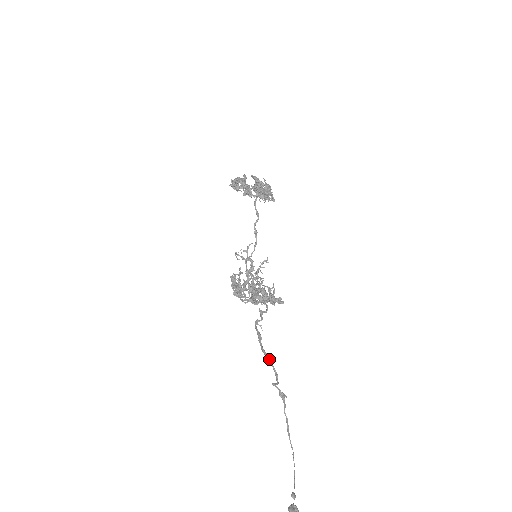
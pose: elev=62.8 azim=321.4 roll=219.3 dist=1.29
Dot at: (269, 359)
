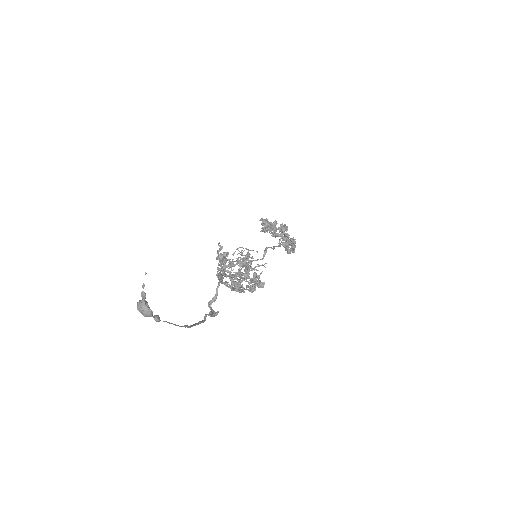
Dot at: occluded
